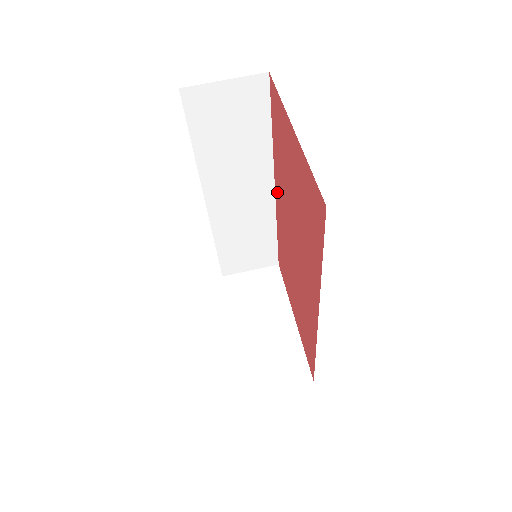
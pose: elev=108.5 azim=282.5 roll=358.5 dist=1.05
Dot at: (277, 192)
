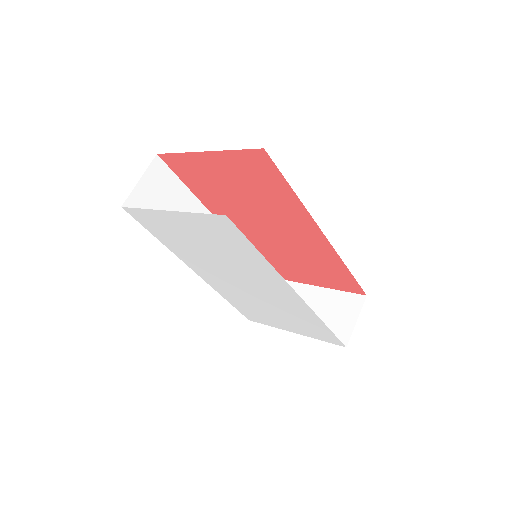
Dot at: occluded
